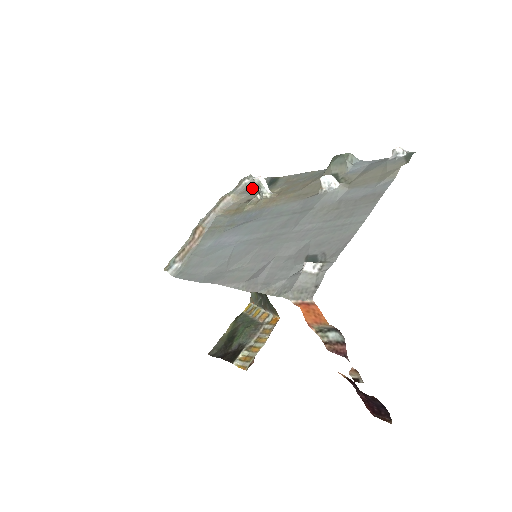
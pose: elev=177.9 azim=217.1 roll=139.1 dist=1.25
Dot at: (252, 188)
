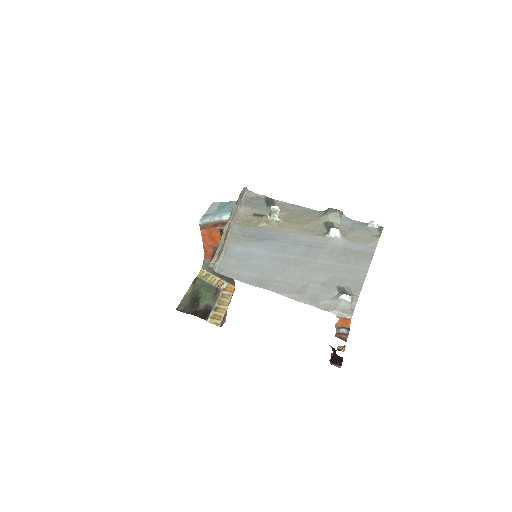
Dot at: (251, 201)
